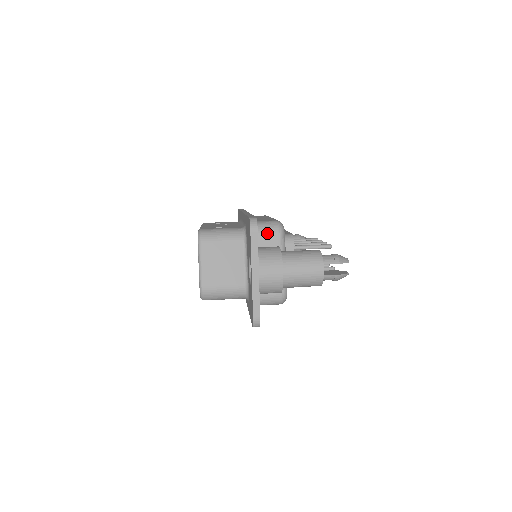
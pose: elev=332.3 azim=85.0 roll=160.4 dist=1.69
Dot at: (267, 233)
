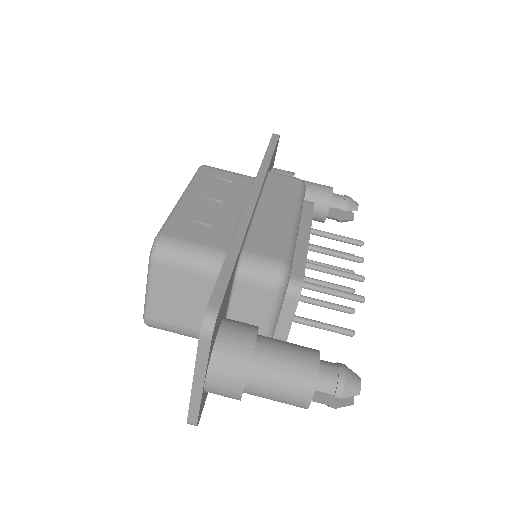
Dot at: (256, 284)
